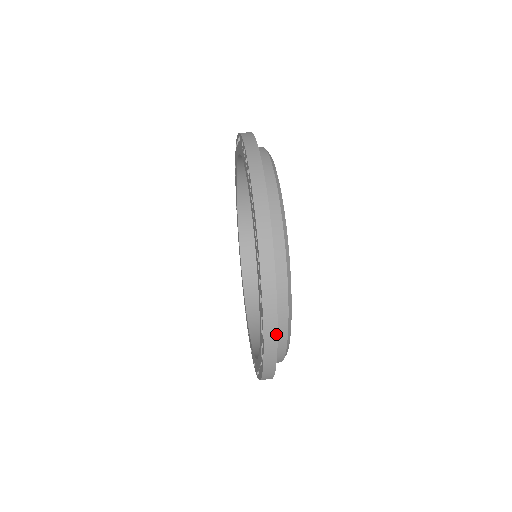
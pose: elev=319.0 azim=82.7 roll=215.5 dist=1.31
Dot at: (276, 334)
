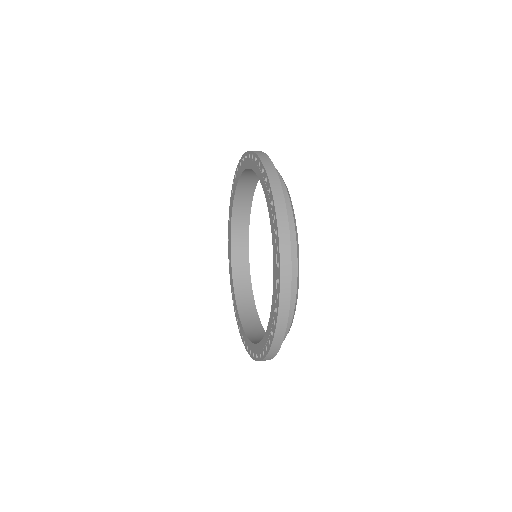
Dot at: (273, 165)
